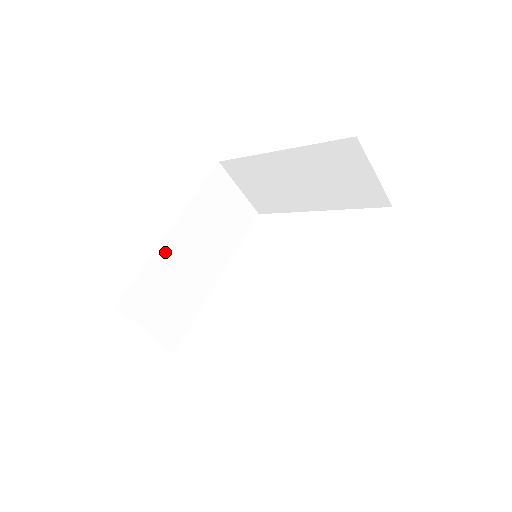
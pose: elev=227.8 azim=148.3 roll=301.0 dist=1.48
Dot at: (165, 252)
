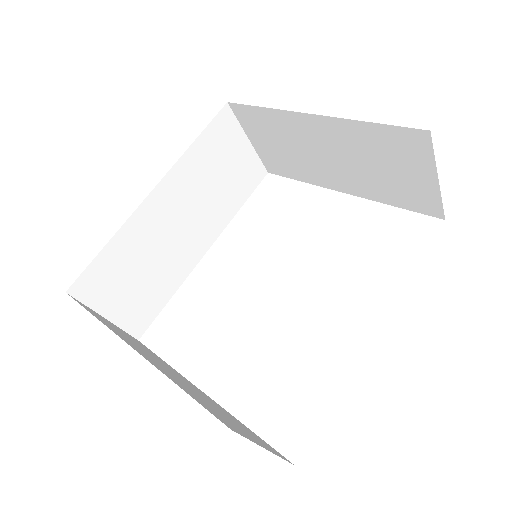
Dot at: (140, 222)
